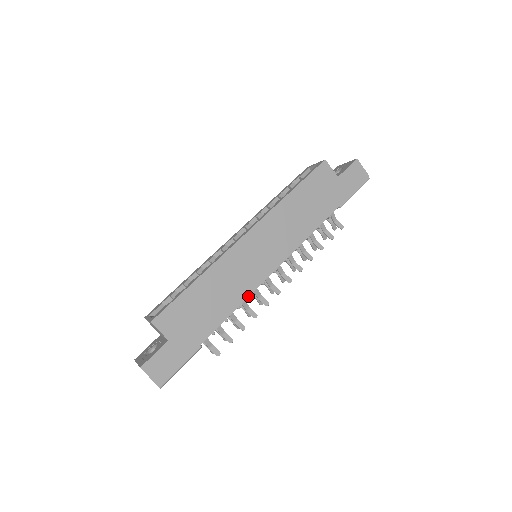
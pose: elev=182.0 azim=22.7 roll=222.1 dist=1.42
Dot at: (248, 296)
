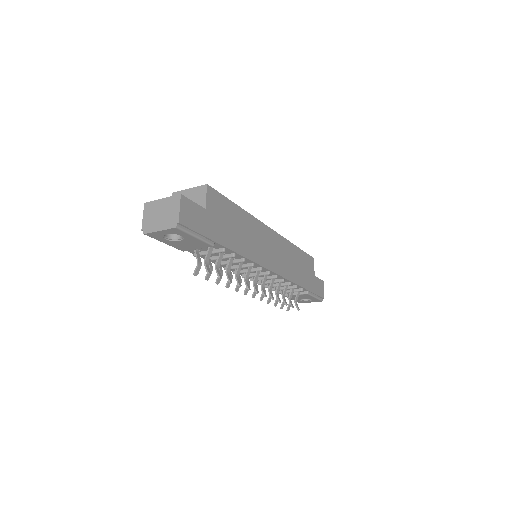
Dot at: (253, 261)
